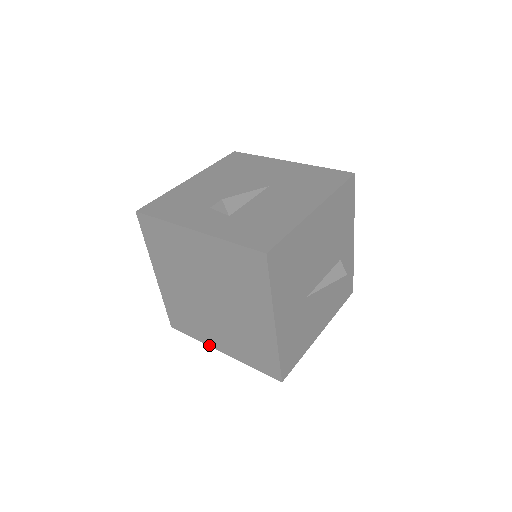
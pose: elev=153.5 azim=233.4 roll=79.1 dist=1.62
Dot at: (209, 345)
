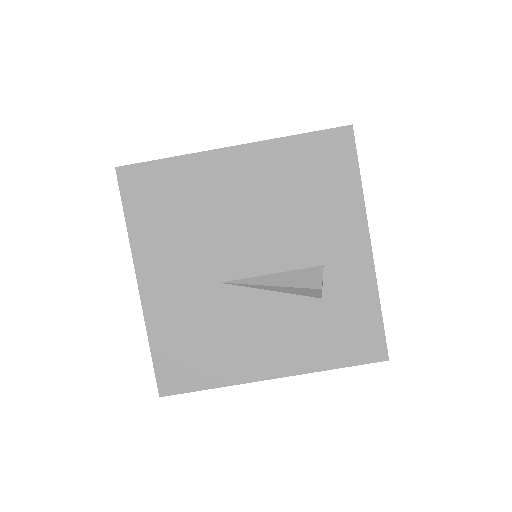
Dot at: occluded
